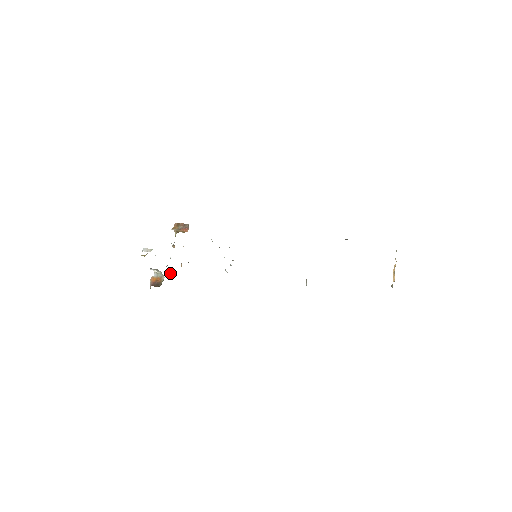
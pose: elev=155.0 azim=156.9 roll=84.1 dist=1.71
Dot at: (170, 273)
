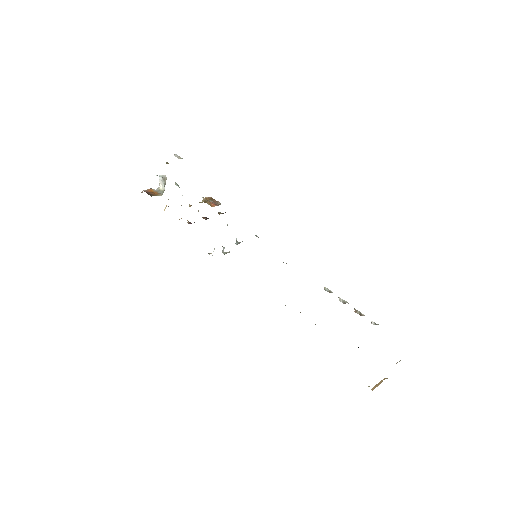
Dot at: (168, 206)
